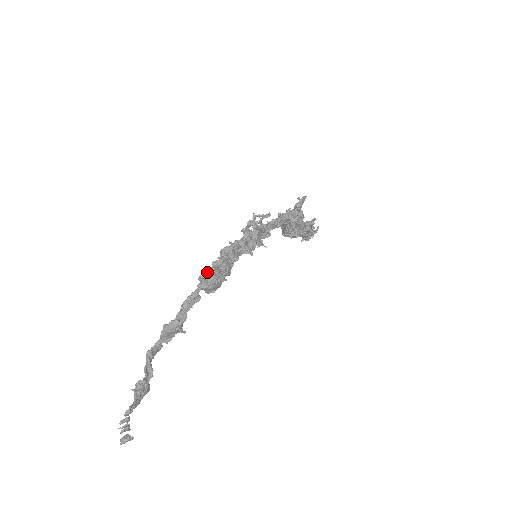
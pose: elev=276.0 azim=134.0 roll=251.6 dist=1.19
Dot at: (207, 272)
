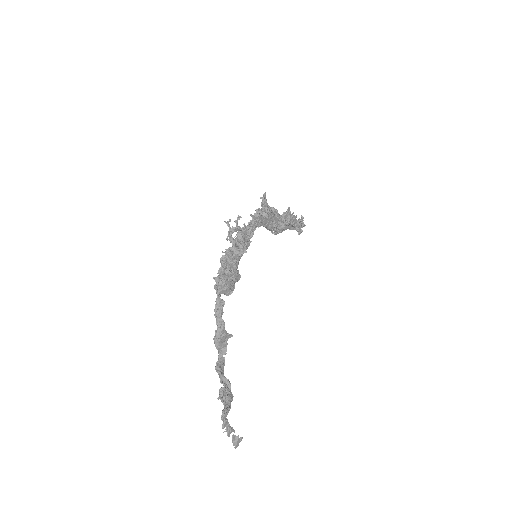
Dot at: (216, 279)
